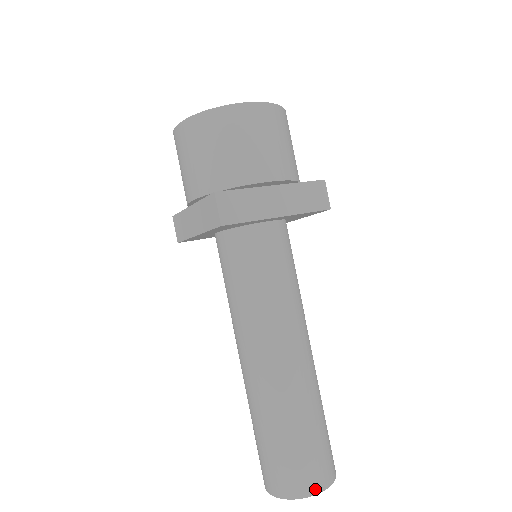
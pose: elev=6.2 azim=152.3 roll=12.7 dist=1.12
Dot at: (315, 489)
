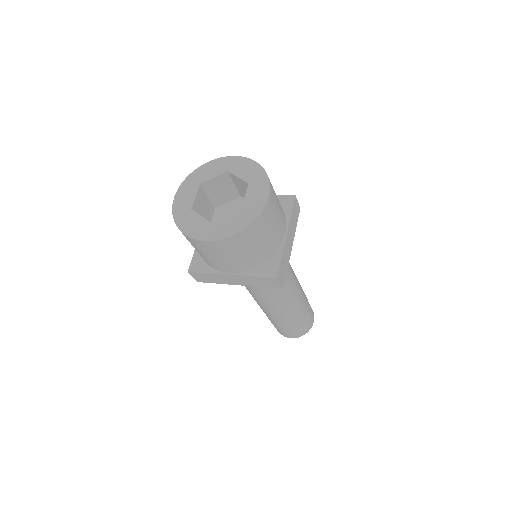
Dot at: occluded
